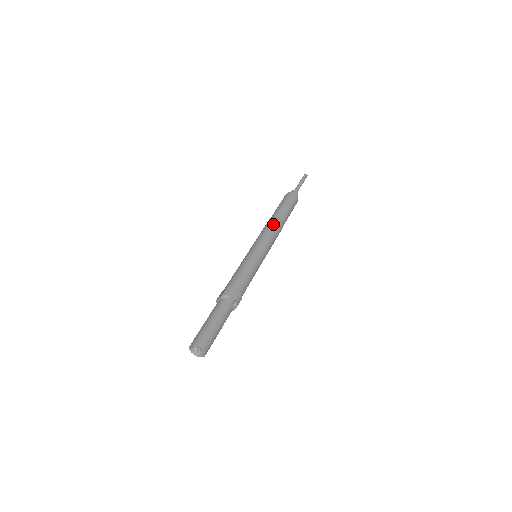
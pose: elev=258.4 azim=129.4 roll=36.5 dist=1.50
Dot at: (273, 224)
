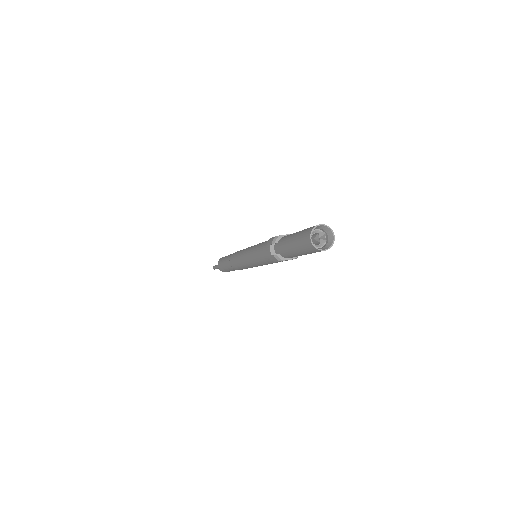
Dot at: occluded
